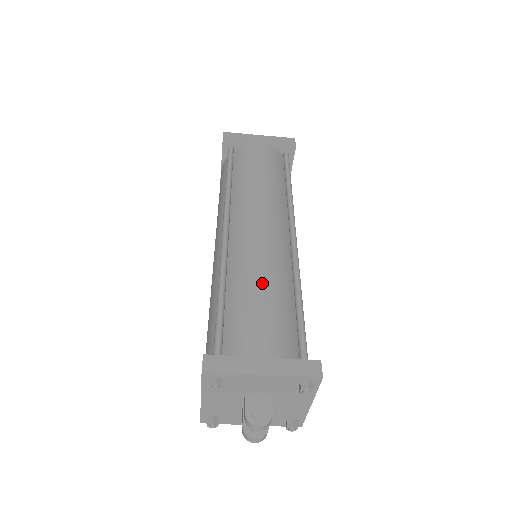
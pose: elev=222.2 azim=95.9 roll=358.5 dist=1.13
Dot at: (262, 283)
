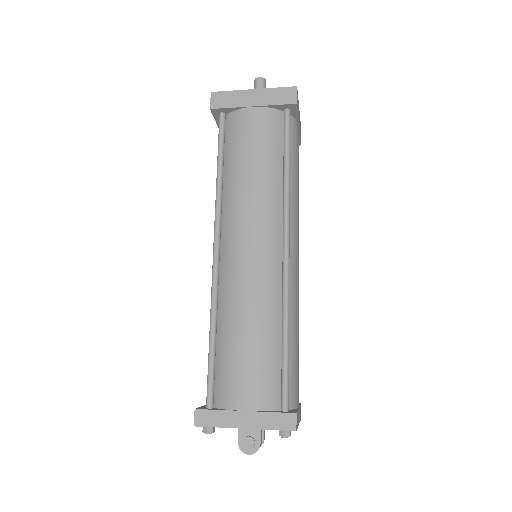
Dot at: (247, 325)
